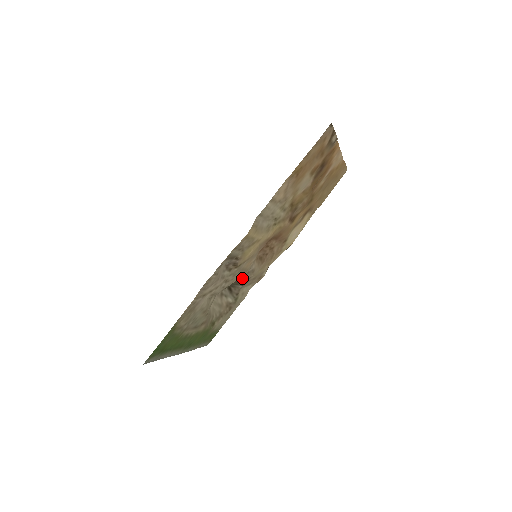
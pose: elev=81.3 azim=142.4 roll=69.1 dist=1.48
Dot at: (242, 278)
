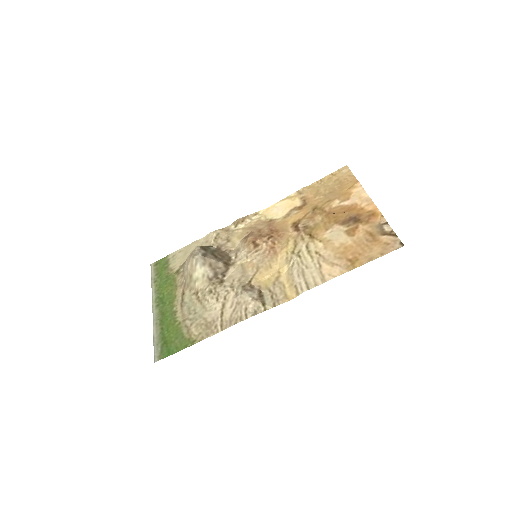
Dot at: (229, 258)
